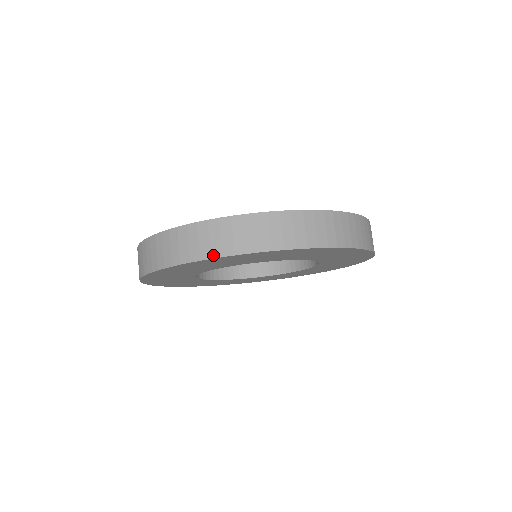
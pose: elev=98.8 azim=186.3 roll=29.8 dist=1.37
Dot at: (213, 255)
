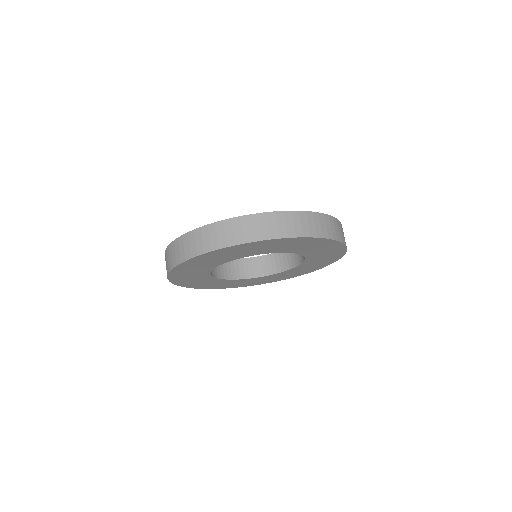
Dot at: (246, 241)
